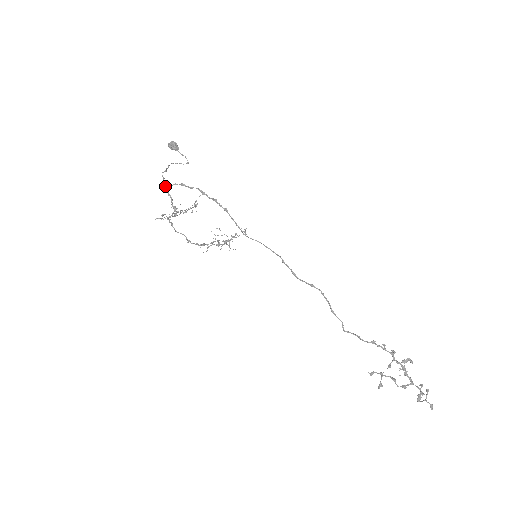
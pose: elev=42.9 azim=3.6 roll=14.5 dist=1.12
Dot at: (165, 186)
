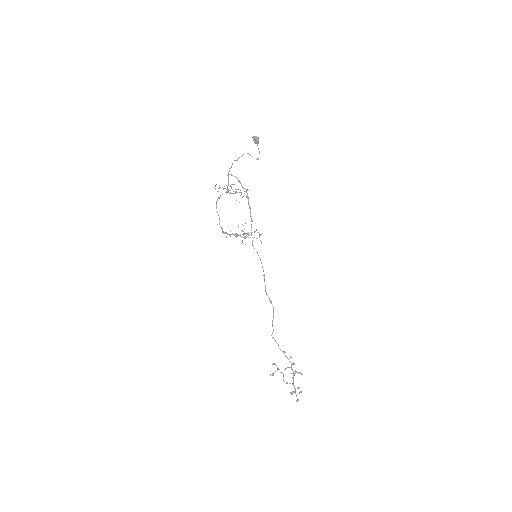
Dot at: occluded
